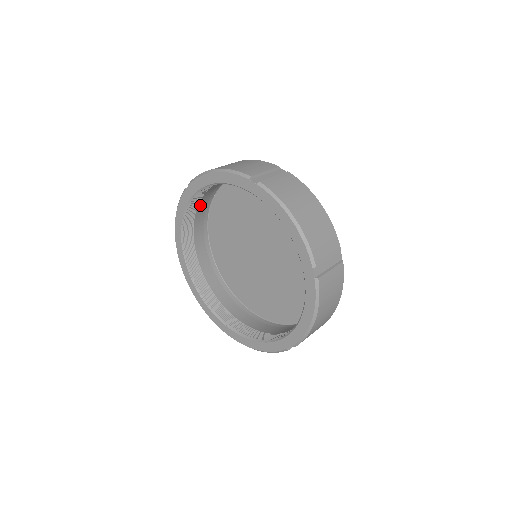
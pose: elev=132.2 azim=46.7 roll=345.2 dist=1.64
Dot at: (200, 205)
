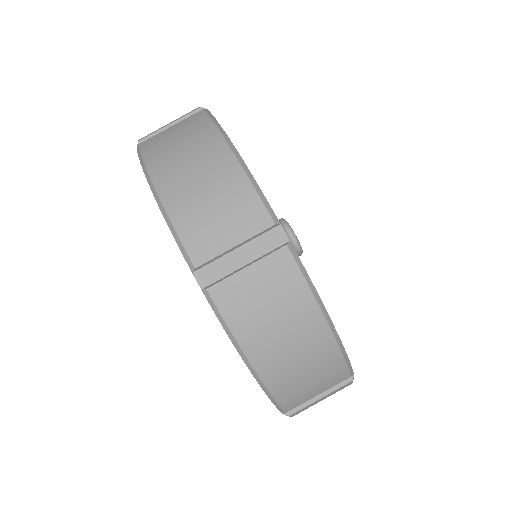
Dot at: occluded
